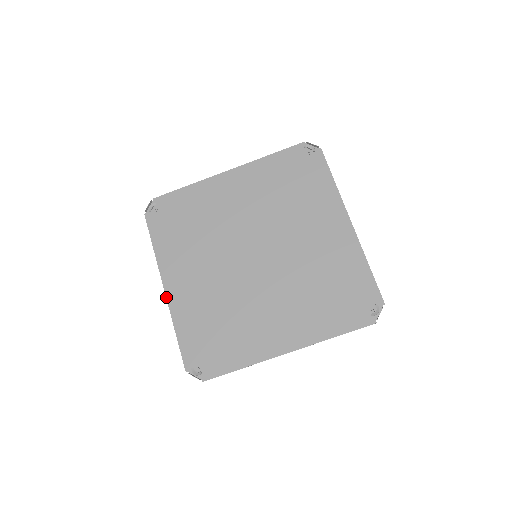
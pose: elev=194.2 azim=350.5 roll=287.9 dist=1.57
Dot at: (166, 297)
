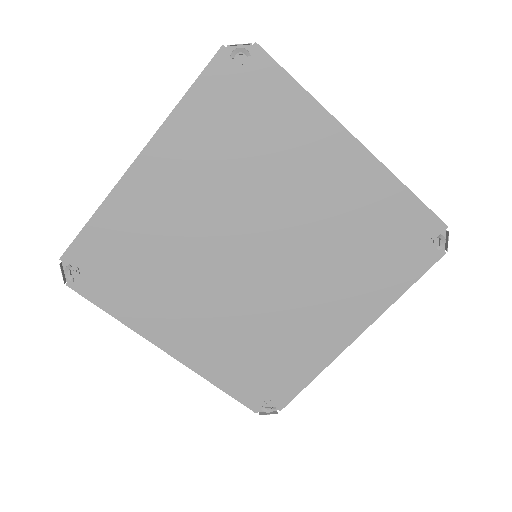
Dot at: (177, 360)
